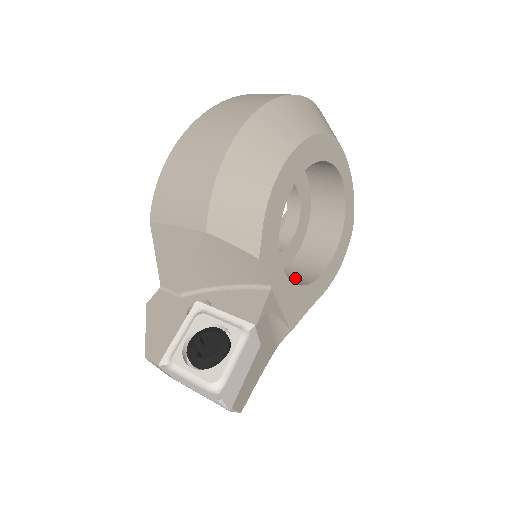
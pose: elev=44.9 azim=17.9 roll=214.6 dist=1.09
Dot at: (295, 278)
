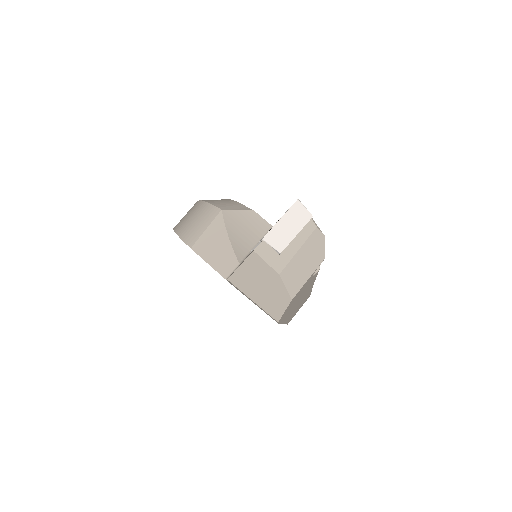
Dot at: occluded
